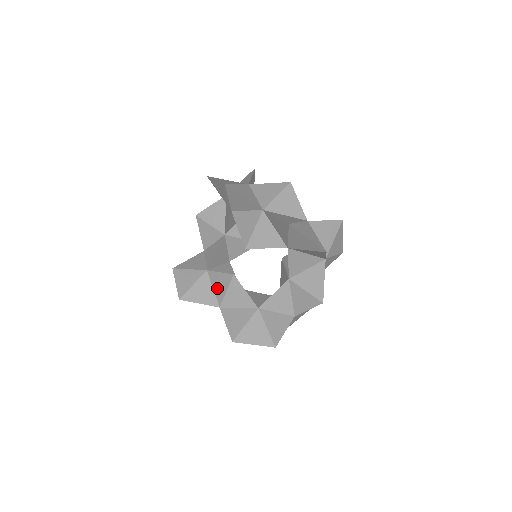
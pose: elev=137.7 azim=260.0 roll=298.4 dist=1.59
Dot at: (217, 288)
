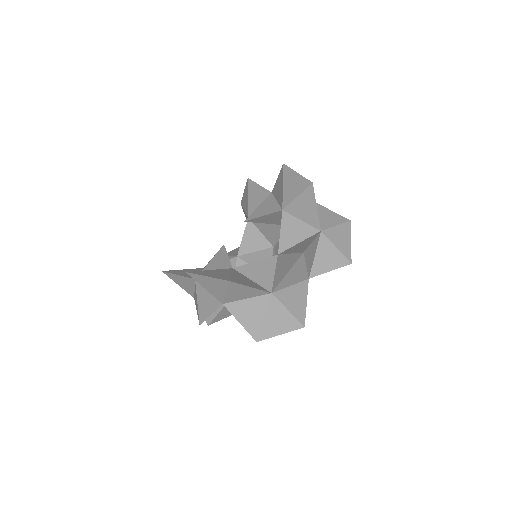
Dot at: occluded
